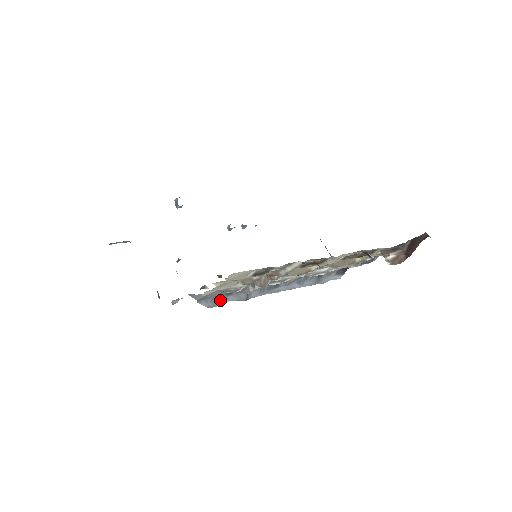
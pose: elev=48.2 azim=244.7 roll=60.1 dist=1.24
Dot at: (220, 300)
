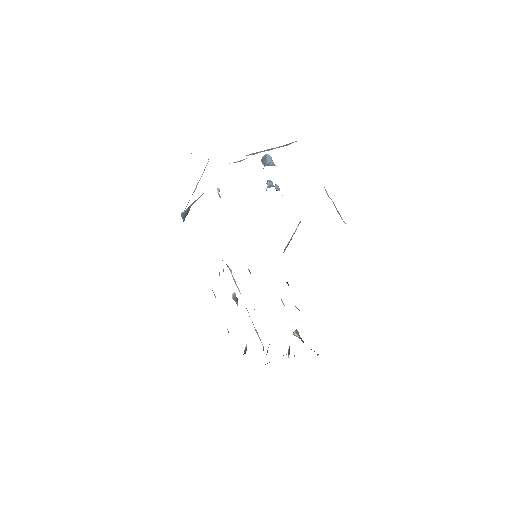
Dot at: occluded
